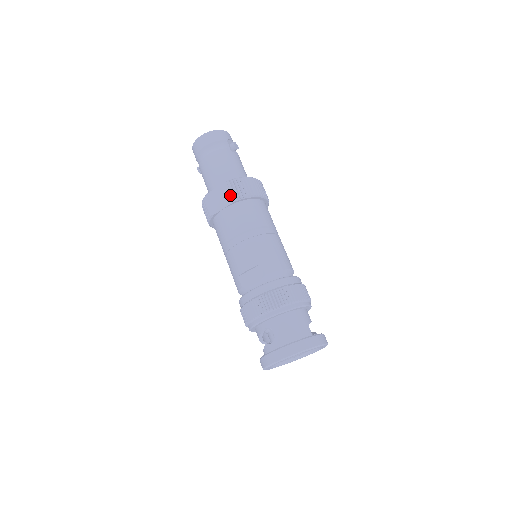
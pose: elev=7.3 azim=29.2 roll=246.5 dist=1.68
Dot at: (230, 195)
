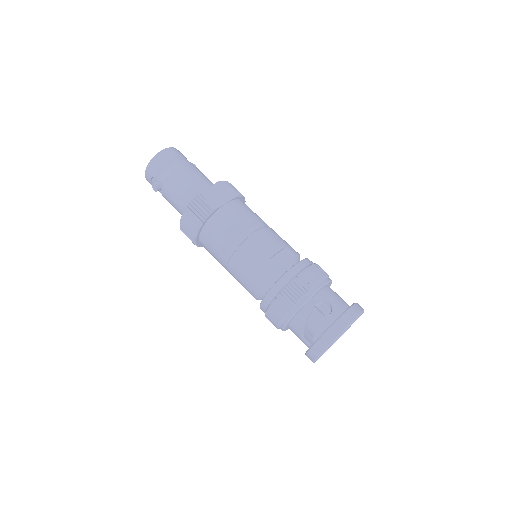
Dot at: (229, 192)
